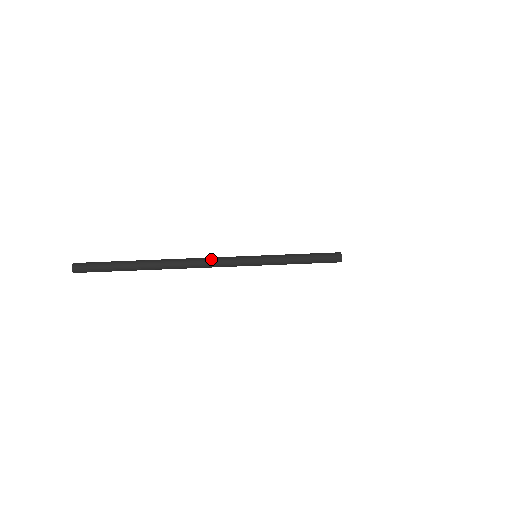
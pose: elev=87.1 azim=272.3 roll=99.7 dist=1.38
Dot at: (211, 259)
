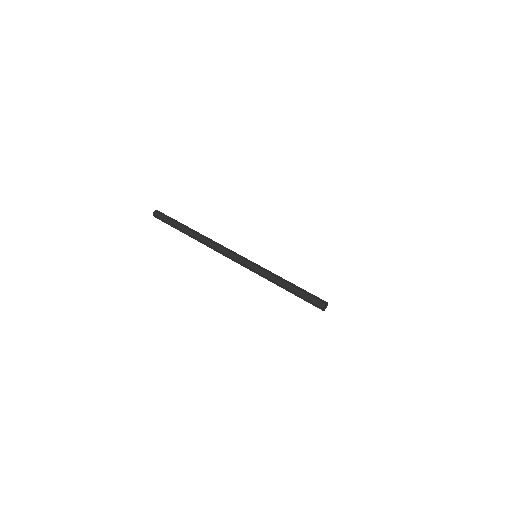
Dot at: (234, 252)
